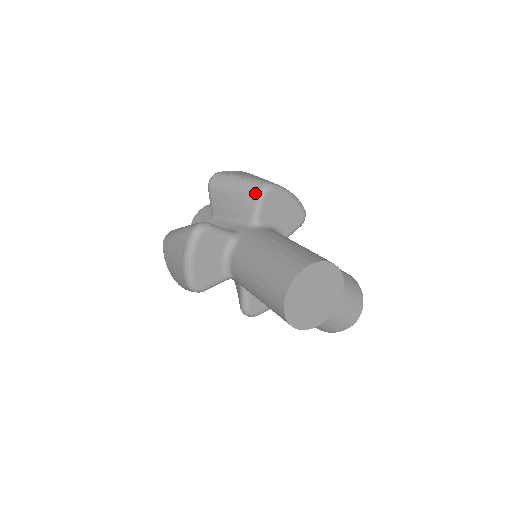
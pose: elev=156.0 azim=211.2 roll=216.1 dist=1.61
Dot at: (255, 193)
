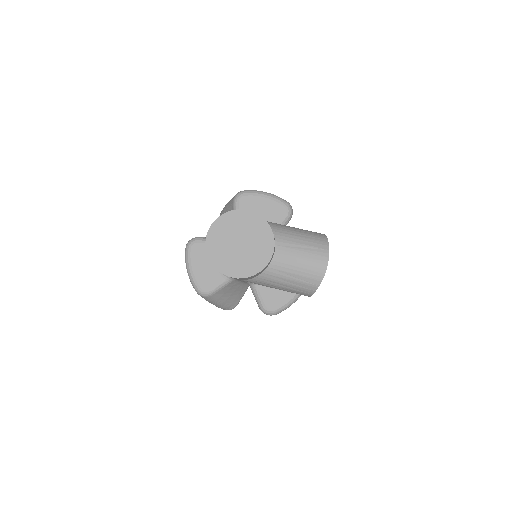
Dot at: (232, 203)
